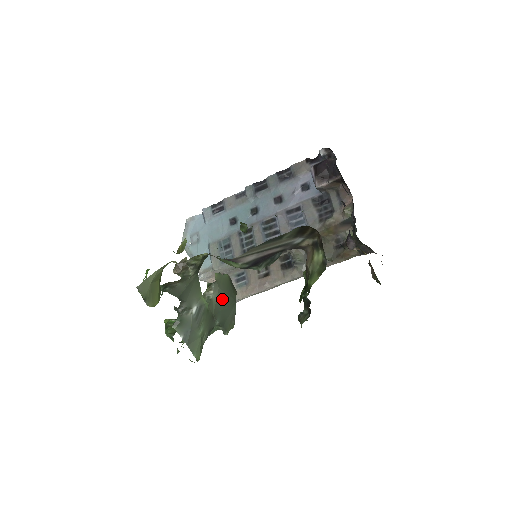
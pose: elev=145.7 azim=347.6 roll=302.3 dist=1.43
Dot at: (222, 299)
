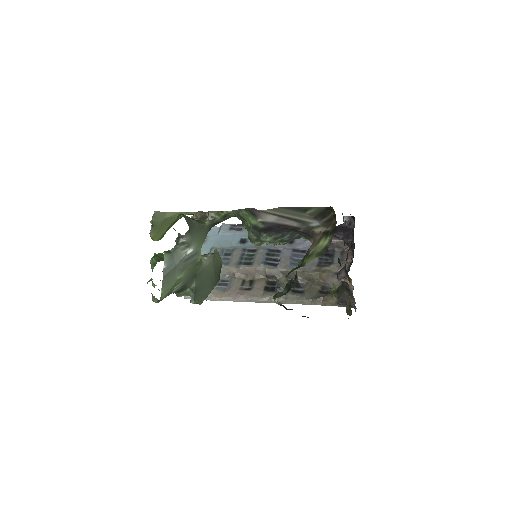
Dot at: (209, 271)
